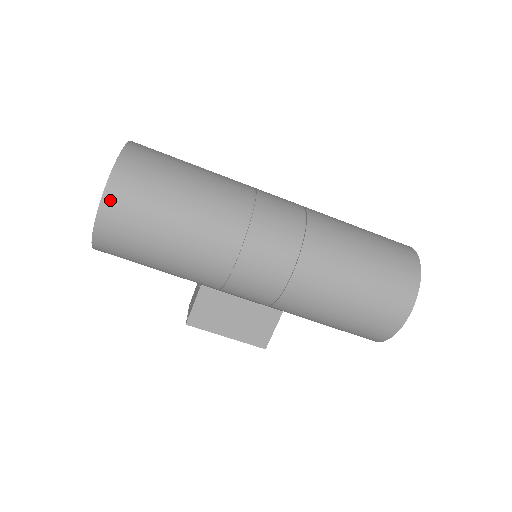
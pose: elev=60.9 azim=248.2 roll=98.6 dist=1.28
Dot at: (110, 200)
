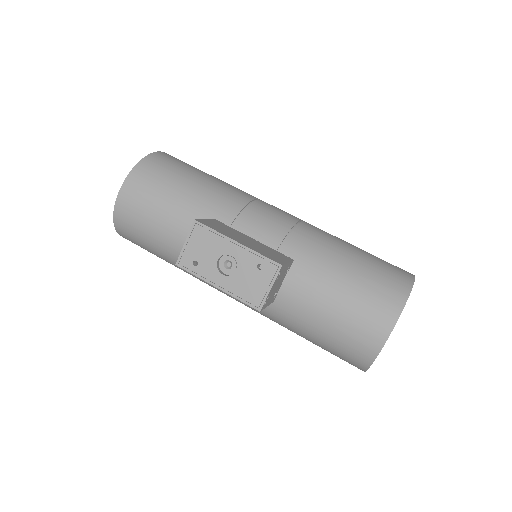
Dot at: occluded
